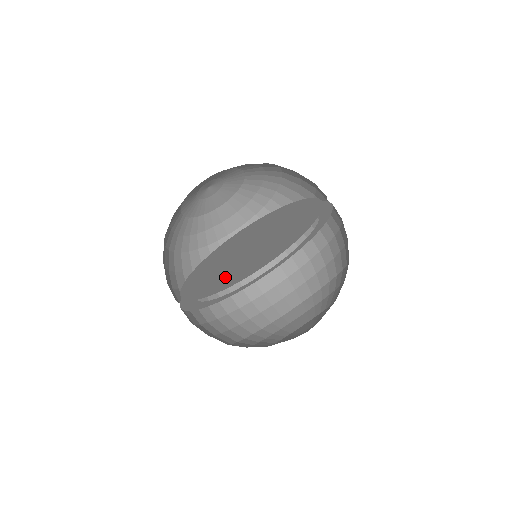
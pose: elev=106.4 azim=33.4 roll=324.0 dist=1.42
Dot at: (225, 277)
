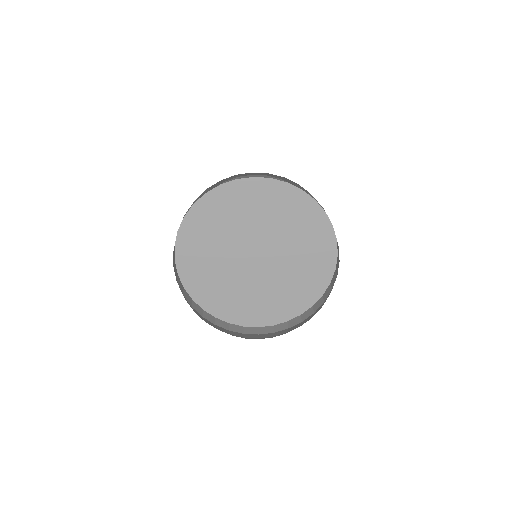
Dot at: (227, 277)
